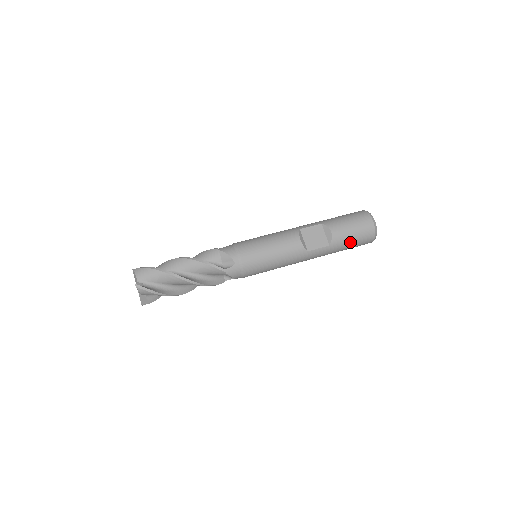
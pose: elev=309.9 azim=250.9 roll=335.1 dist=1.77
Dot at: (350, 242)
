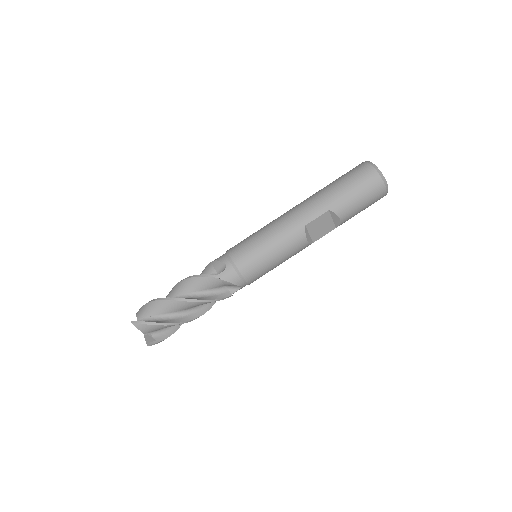
Dot at: occluded
